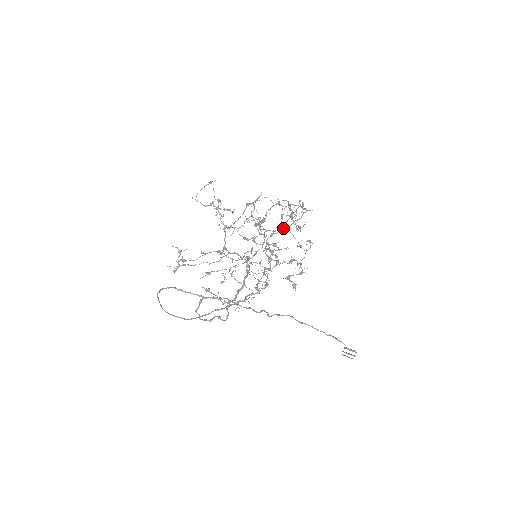
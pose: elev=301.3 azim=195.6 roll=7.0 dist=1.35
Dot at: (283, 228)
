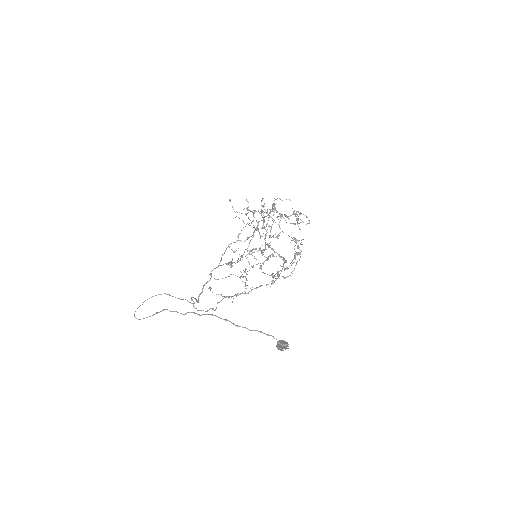
Dot at: (251, 236)
